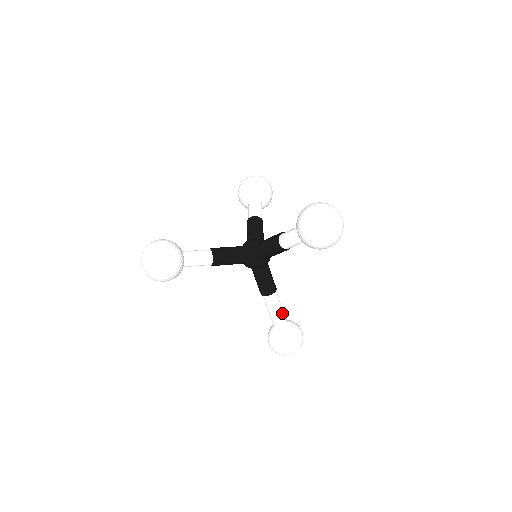
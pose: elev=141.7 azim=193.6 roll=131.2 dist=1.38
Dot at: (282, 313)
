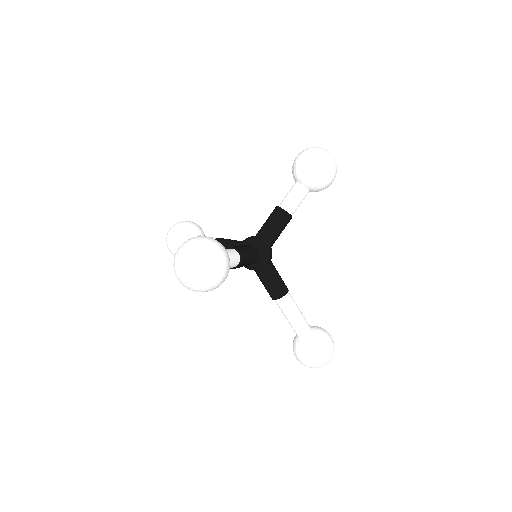
Dot at: (301, 314)
